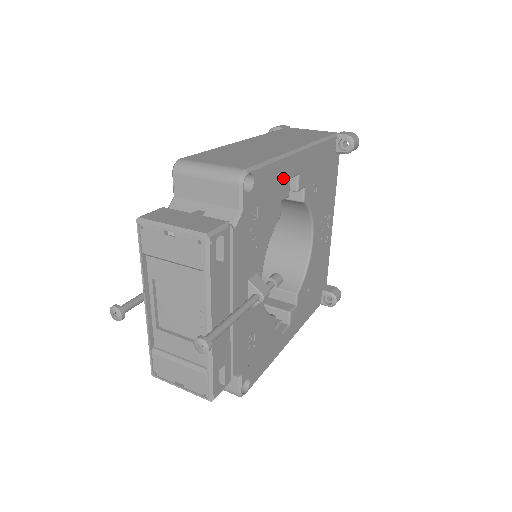
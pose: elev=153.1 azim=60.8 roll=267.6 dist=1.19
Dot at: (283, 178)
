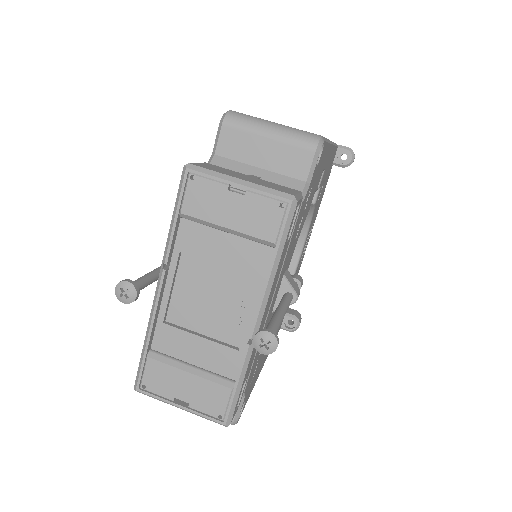
Dot at: (323, 166)
